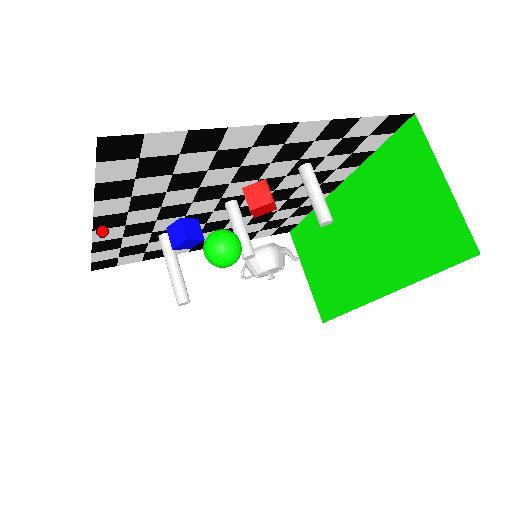
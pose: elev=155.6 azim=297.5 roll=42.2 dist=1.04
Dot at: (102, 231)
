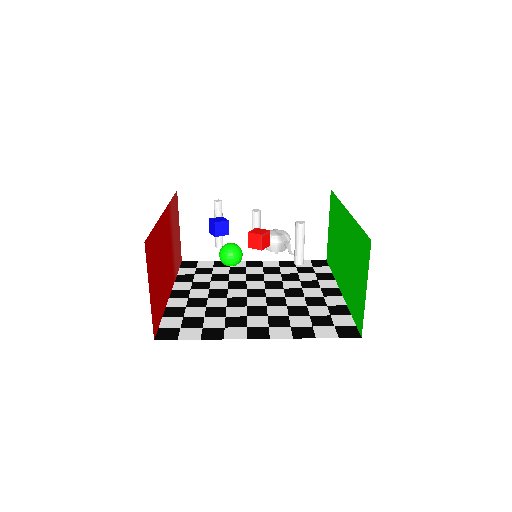
Dot at: occluded
